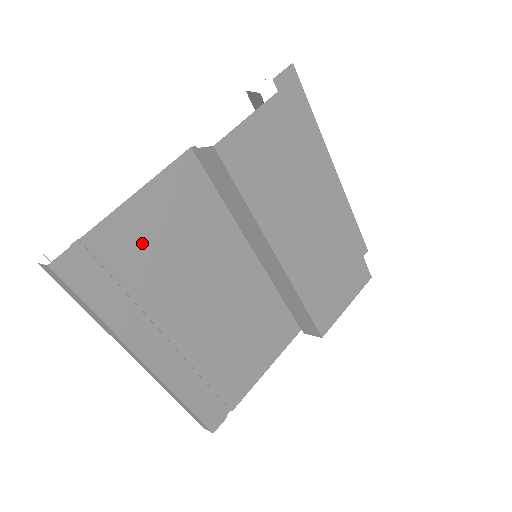
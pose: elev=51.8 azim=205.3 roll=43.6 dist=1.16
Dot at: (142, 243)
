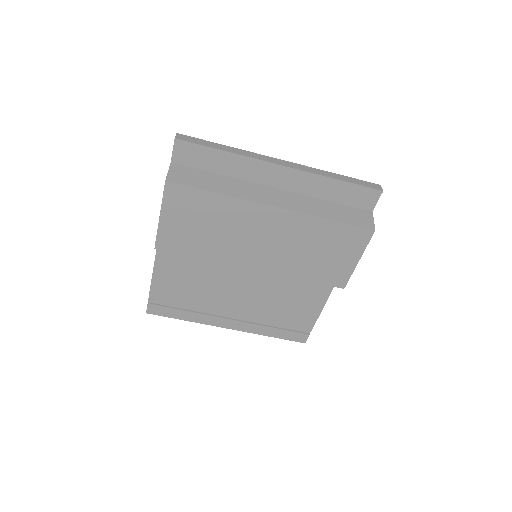
Dot at: (177, 287)
